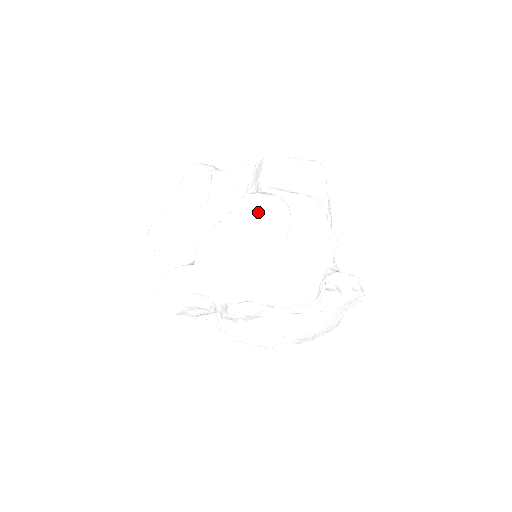
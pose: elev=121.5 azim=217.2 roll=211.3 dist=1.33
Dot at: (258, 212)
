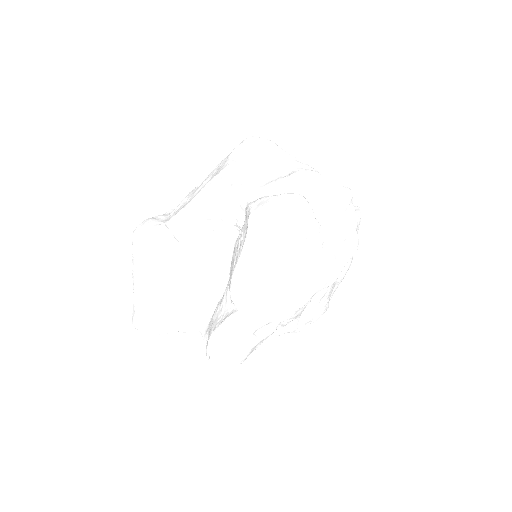
Dot at: (275, 220)
